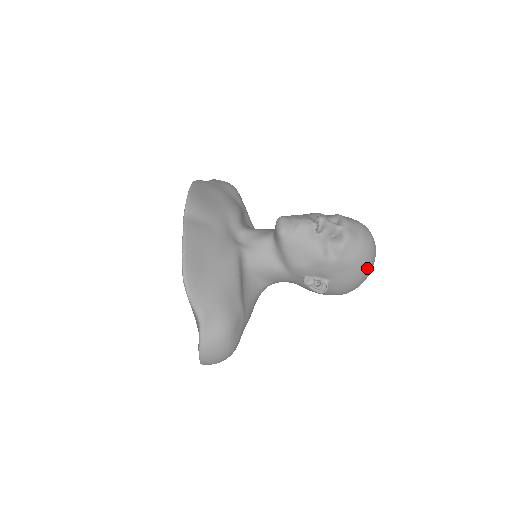
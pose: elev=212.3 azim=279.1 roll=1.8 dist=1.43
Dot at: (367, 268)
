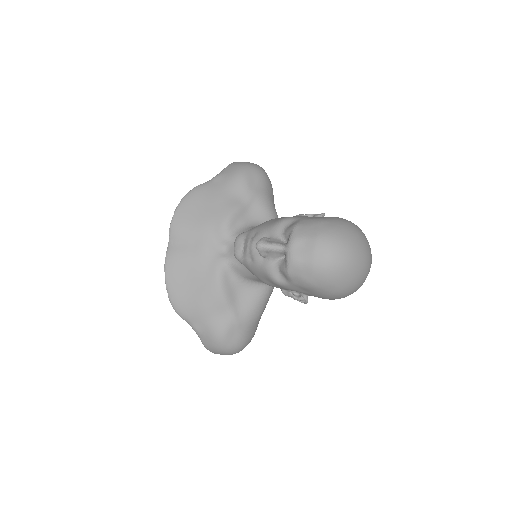
Dot at: (335, 286)
